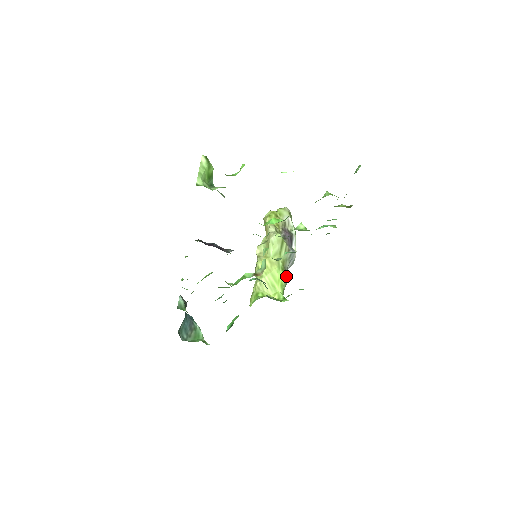
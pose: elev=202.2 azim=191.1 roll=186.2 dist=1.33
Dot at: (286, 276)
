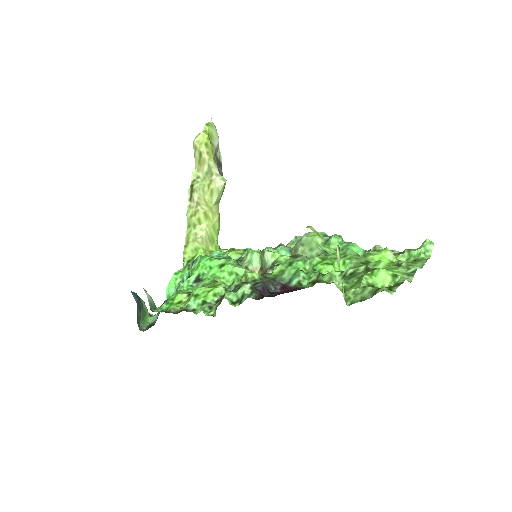
Dot at: occluded
